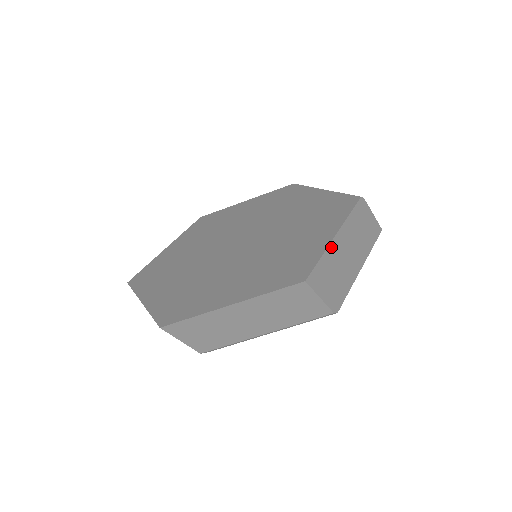
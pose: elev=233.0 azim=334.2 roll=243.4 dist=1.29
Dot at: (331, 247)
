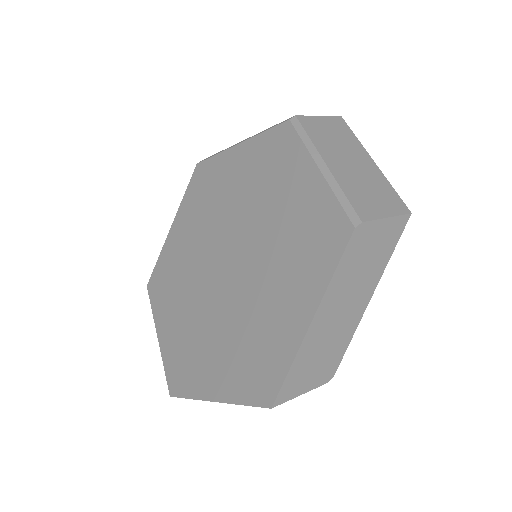
Dot at: (306, 341)
